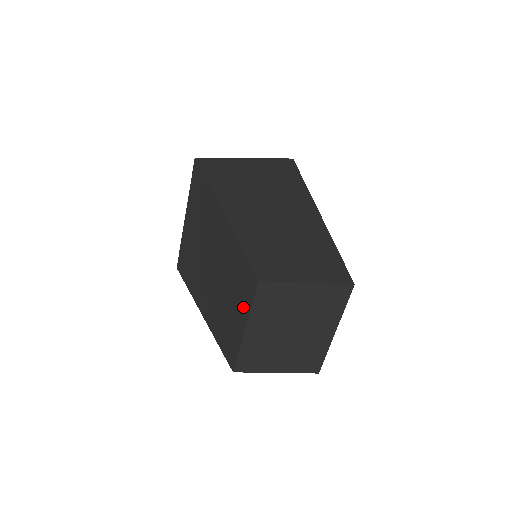
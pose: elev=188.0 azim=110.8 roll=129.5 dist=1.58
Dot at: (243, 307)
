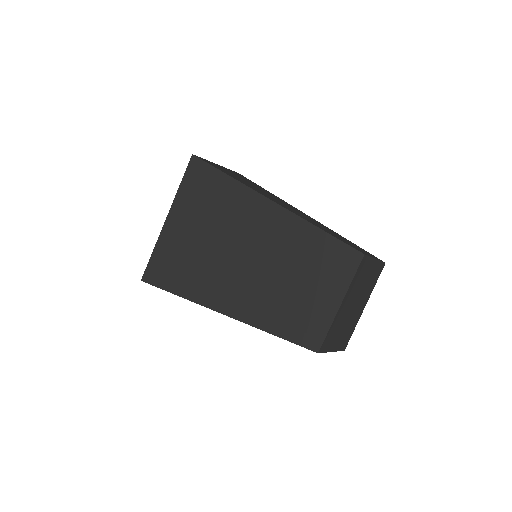
Dot at: (335, 284)
